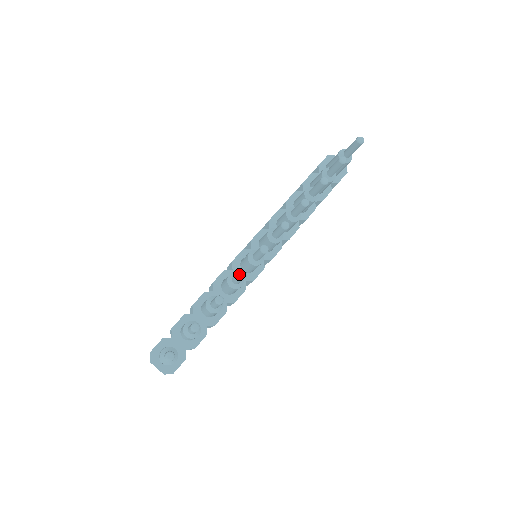
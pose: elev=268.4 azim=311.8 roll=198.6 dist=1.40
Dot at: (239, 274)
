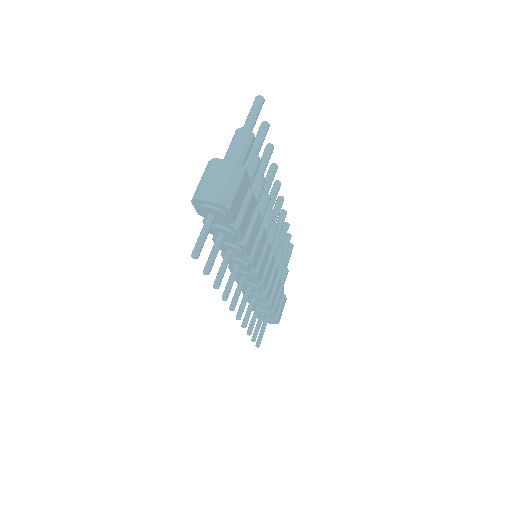
Dot at: (272, 163)
